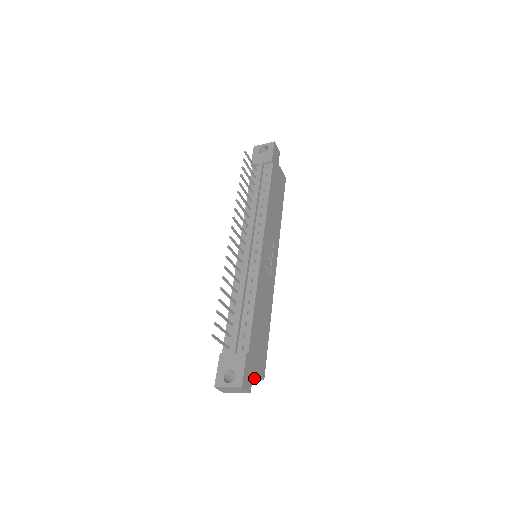
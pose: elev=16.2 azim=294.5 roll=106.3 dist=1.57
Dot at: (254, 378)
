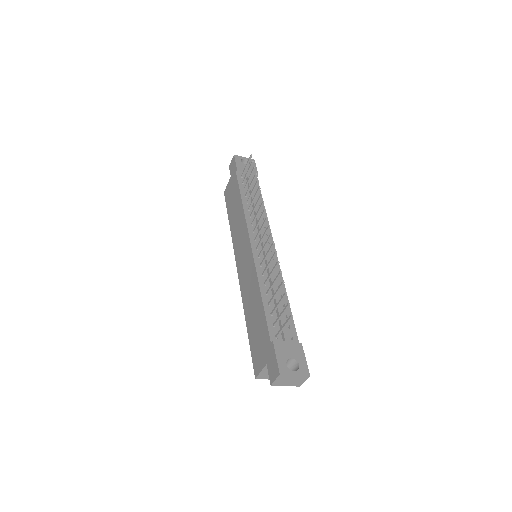
Dot at: occluded
